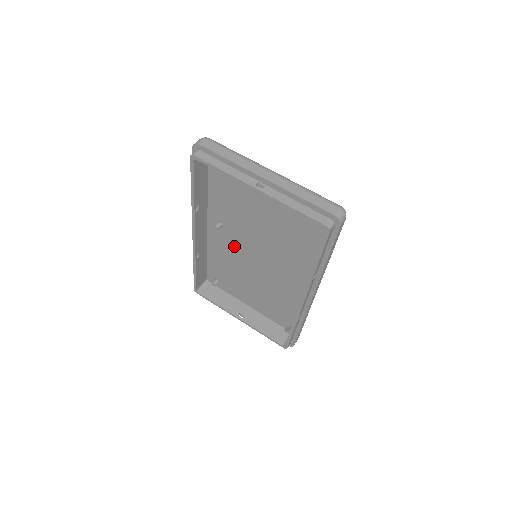
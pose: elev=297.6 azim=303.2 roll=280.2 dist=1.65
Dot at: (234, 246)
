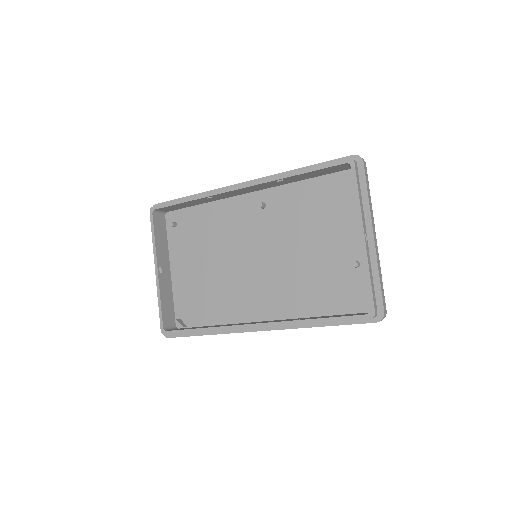
Dot at: (246, 229)
